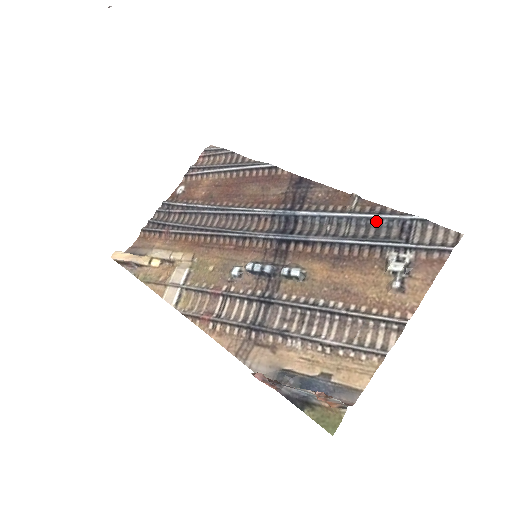
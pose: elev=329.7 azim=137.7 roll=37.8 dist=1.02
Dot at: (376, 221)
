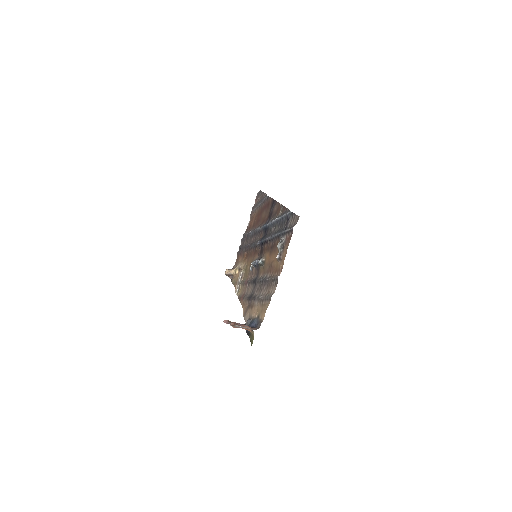
Dot at: (282, 219)
